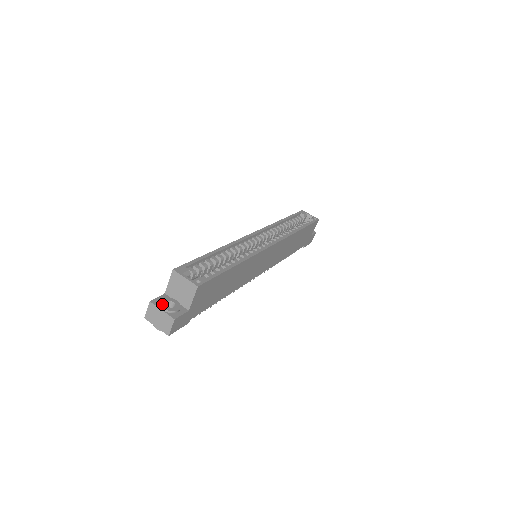
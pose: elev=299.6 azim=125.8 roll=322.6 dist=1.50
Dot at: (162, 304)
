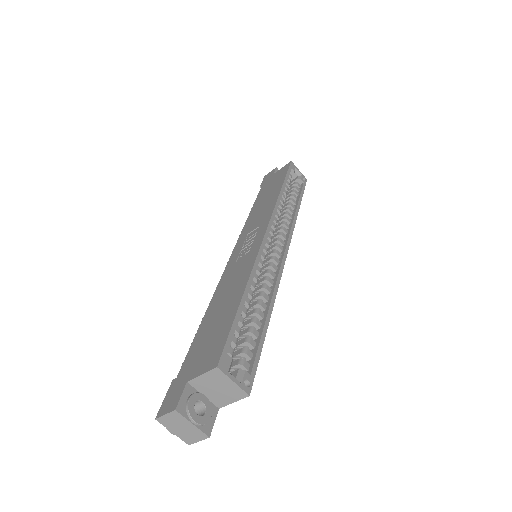
Dot at: (192, 413)
